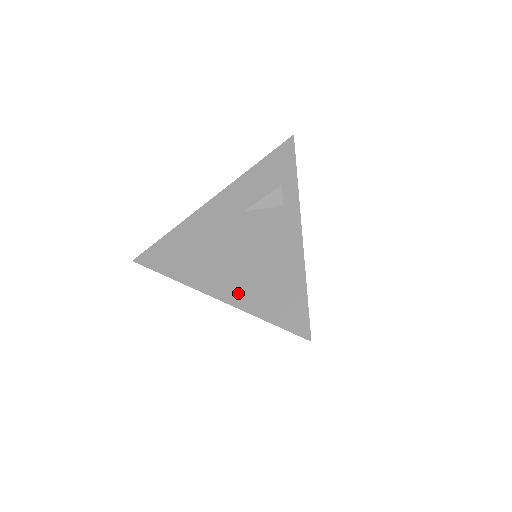
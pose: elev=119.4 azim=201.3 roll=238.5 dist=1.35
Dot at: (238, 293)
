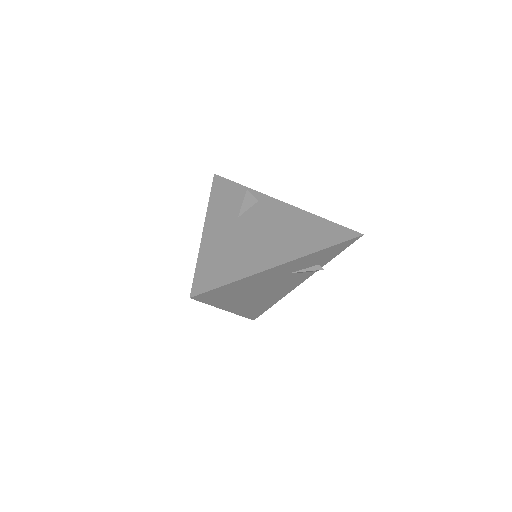
Dot at: (297, 249)
